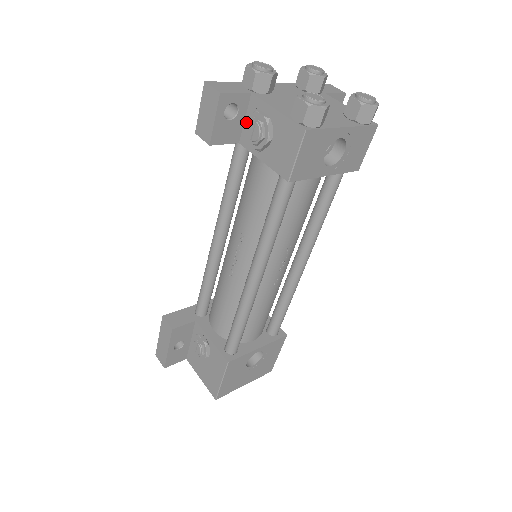
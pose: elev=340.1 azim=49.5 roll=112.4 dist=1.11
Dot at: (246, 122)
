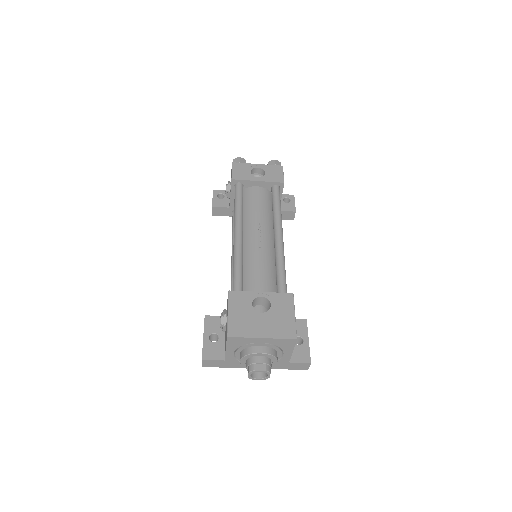
Dot at: occluded
